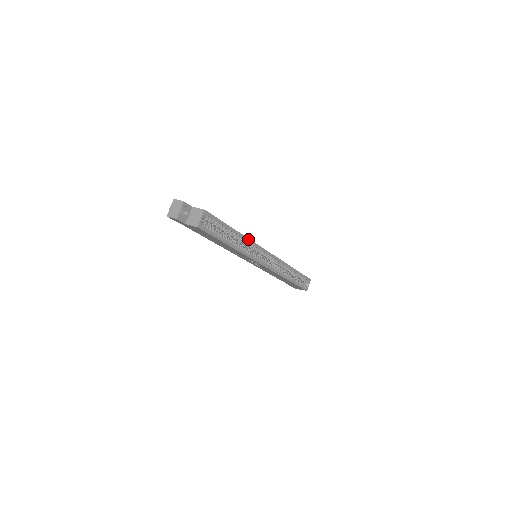
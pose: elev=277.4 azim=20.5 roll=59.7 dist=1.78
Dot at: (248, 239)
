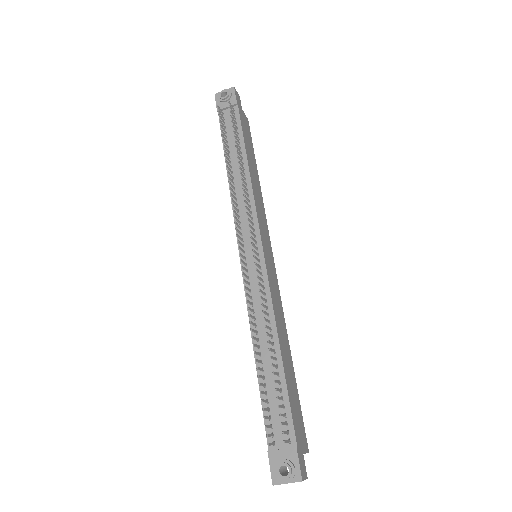
Dot at: (284, 324)
